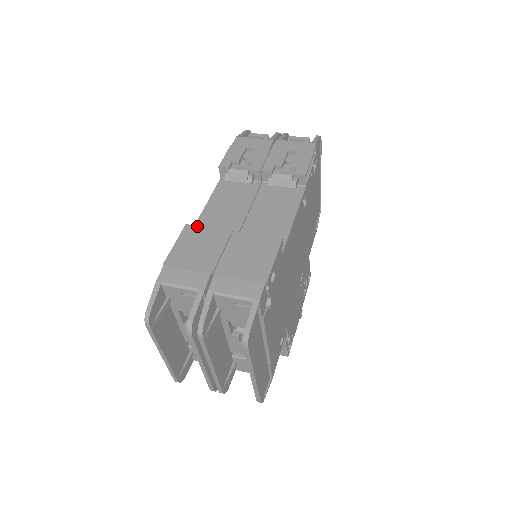
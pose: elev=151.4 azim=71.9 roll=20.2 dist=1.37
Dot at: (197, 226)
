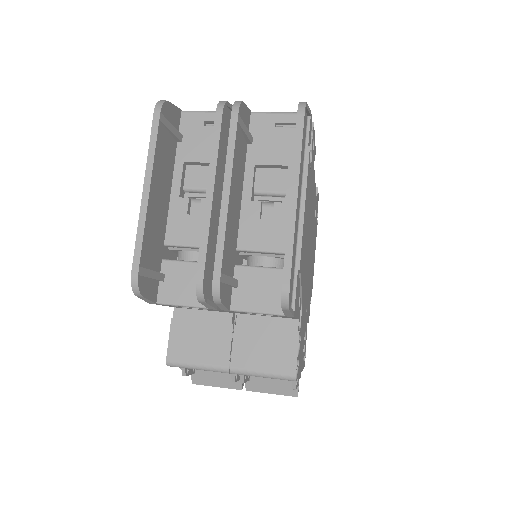
Dot at: occluded
